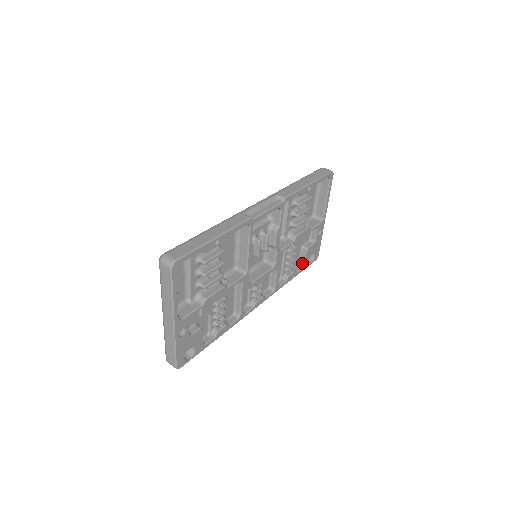
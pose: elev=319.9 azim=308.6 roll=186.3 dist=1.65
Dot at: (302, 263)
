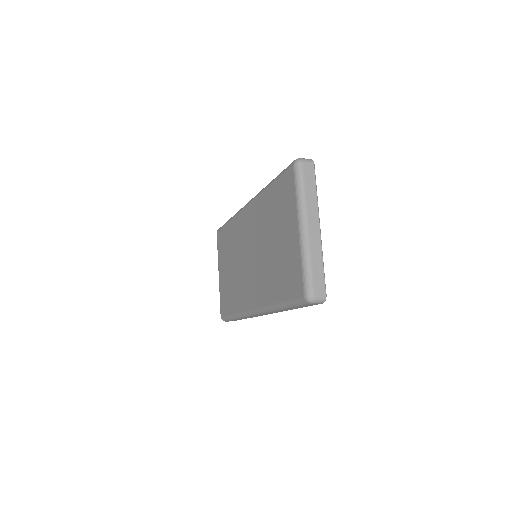
Dot at: occluded
